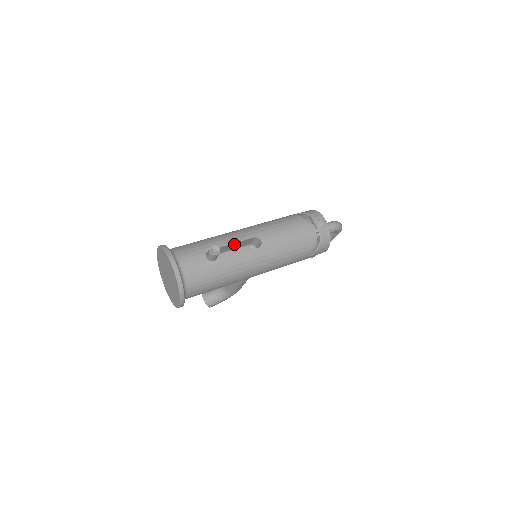
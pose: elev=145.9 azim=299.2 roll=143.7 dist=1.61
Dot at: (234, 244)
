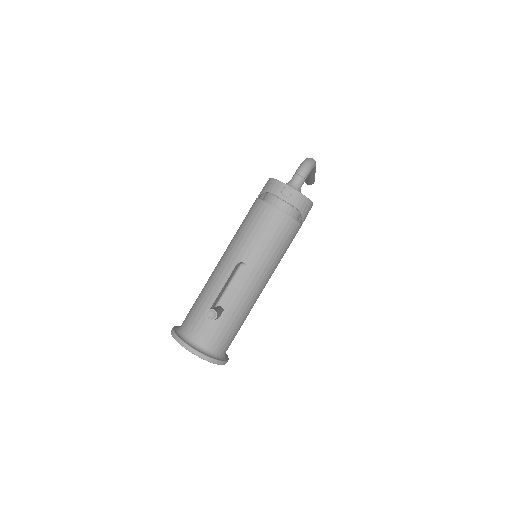
Dot at: (225, 284)
